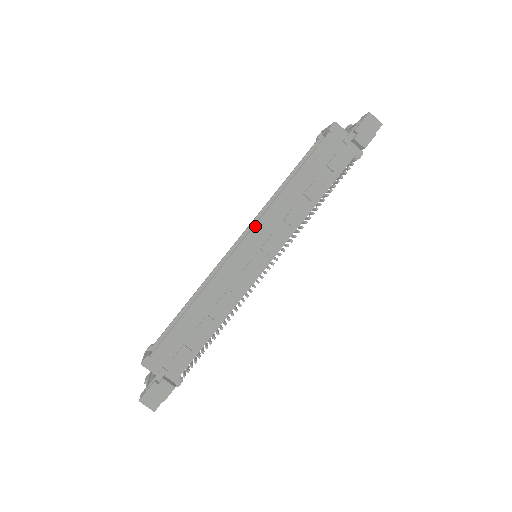
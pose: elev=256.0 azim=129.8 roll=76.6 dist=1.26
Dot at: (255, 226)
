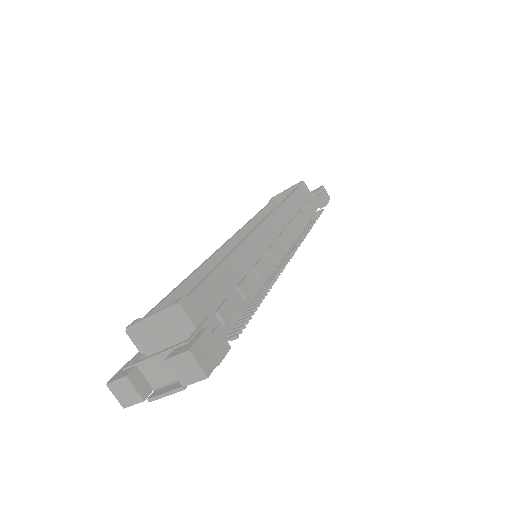
Dot at: (270, 216)
